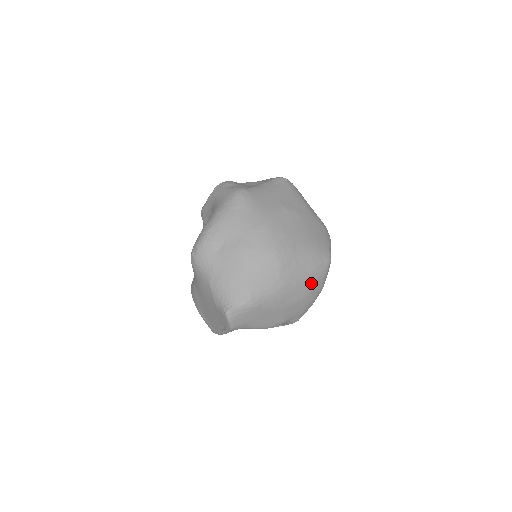
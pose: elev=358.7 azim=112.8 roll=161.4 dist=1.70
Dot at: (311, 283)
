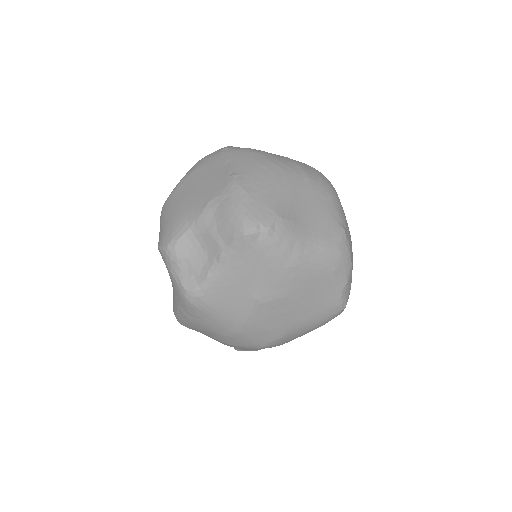
Dot at: occluded
